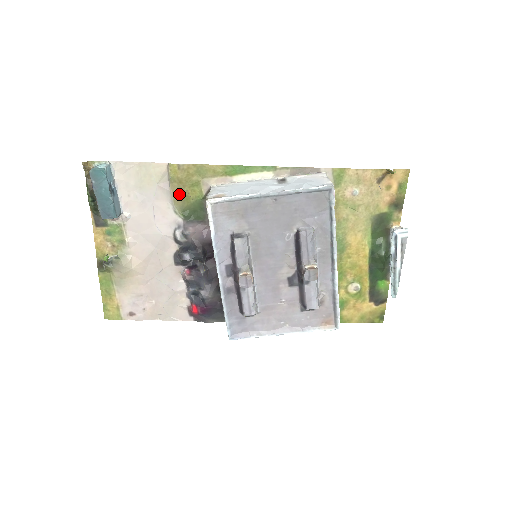
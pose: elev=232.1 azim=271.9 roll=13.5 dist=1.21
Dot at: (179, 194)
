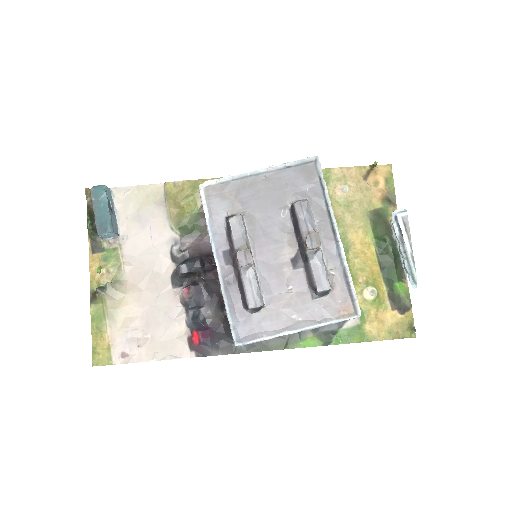
Dot at: (175, 210)
